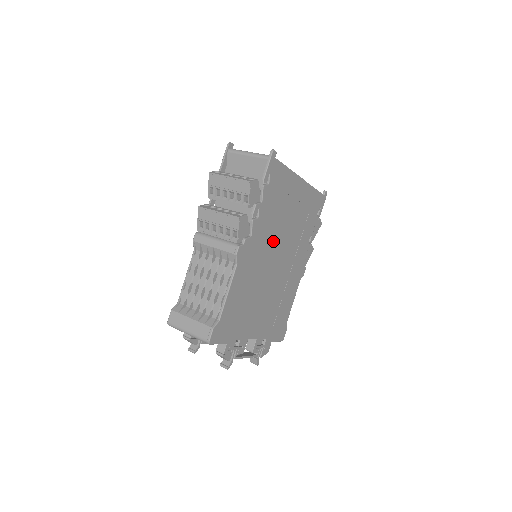
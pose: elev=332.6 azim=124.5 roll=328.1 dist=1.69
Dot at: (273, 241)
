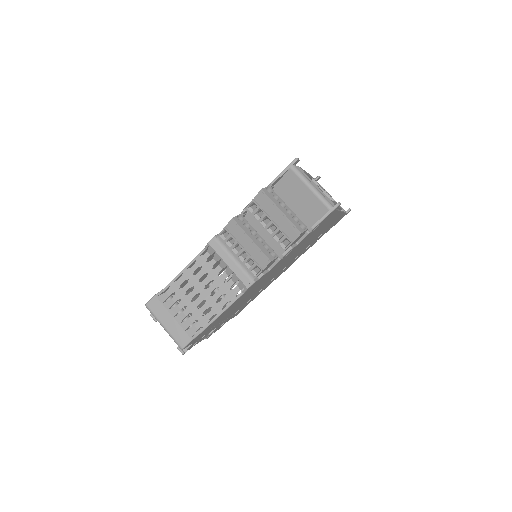
Dot at: (283, 263)
